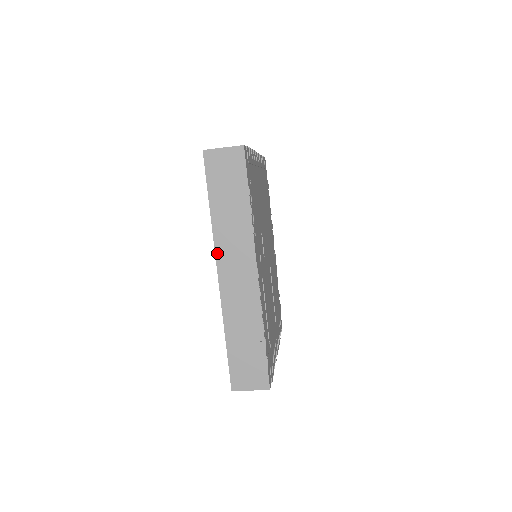
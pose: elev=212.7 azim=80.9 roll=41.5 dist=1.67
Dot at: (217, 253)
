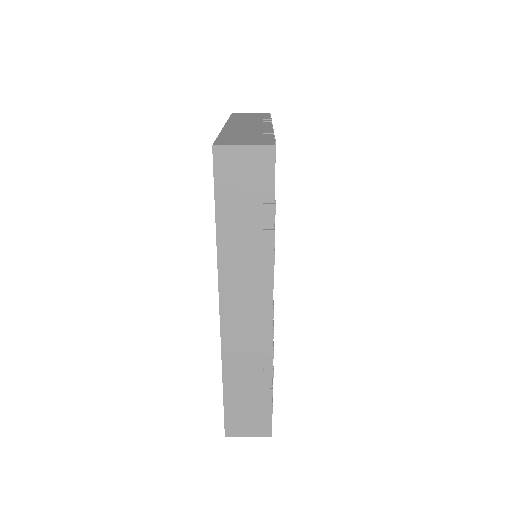
Dot at: (221, 285)
